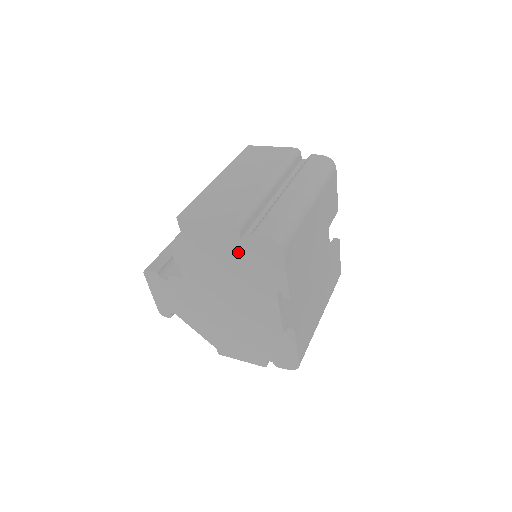
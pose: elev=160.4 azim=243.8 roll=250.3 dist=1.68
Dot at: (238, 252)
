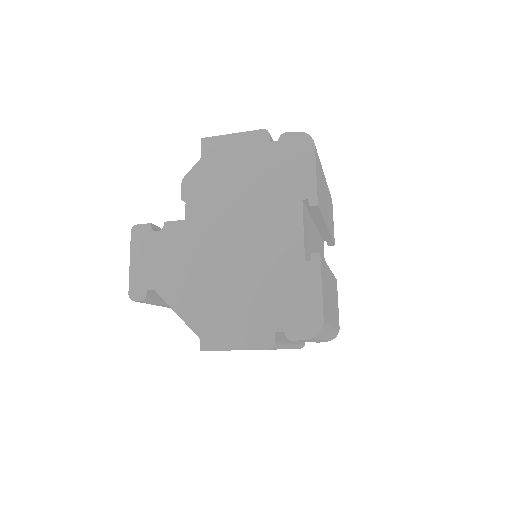
Dot at: (264, 160)
